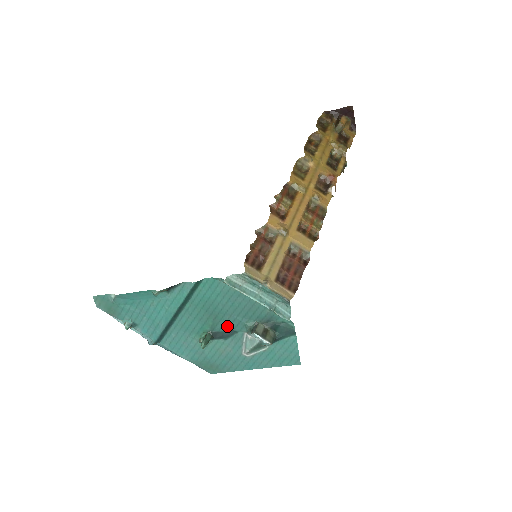
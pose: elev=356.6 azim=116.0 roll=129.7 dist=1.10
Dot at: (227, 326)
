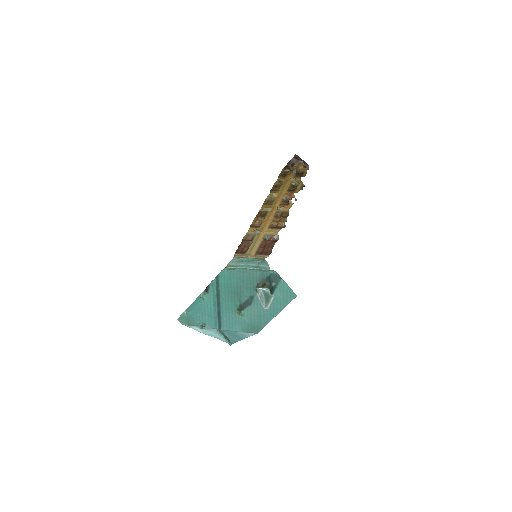
Dot at: (246, 295)
